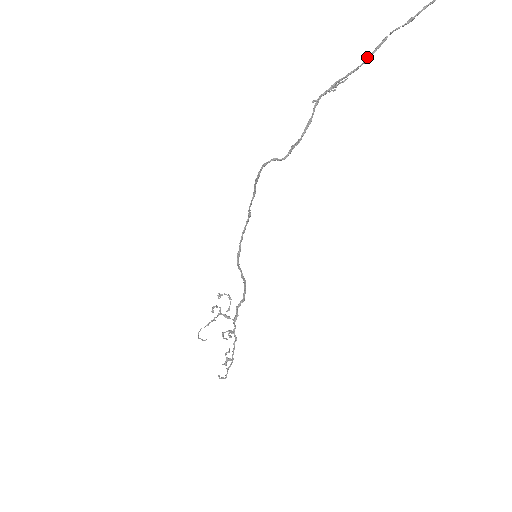
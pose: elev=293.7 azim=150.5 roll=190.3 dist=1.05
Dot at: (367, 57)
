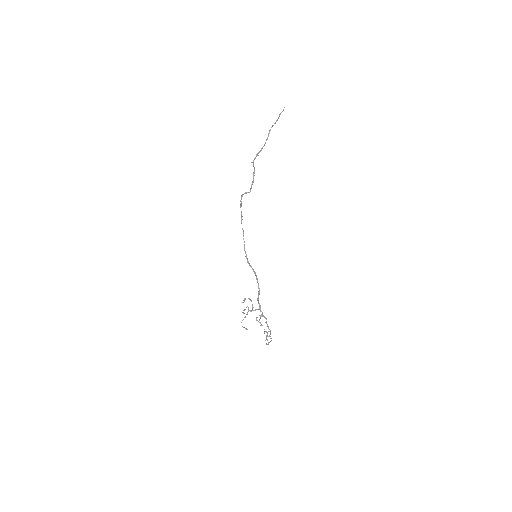
Dot at: (266, 139)
